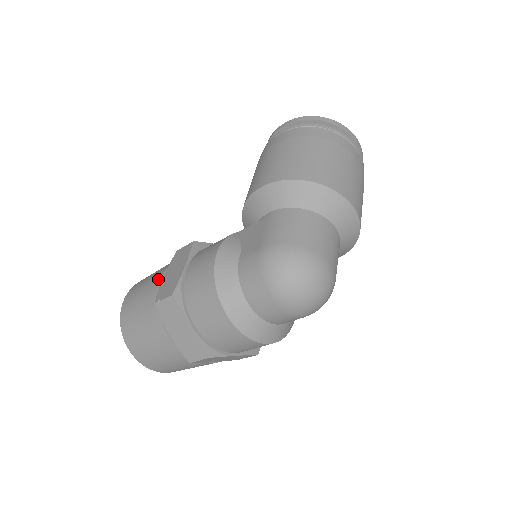
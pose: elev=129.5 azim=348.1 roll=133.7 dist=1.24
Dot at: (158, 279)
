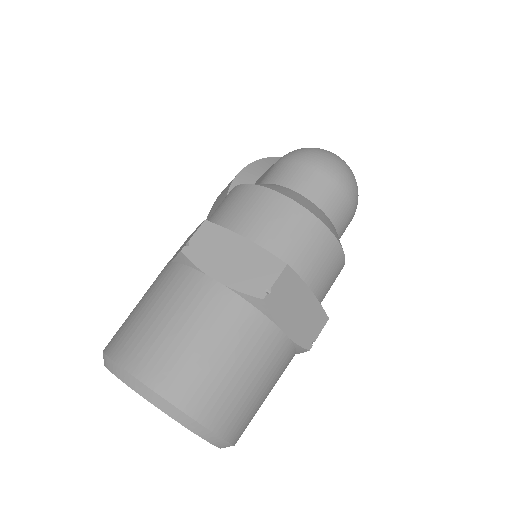
Dot at: (162, 270)
